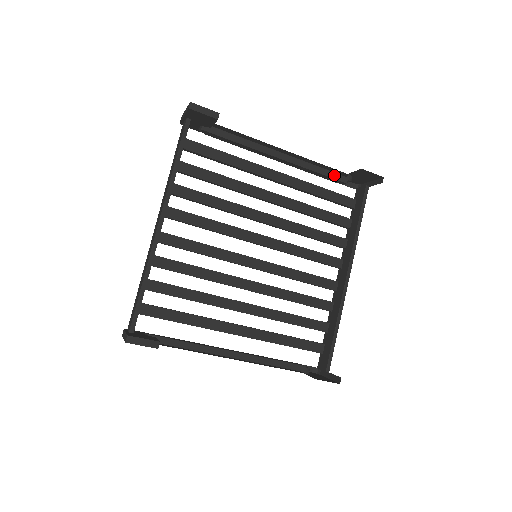
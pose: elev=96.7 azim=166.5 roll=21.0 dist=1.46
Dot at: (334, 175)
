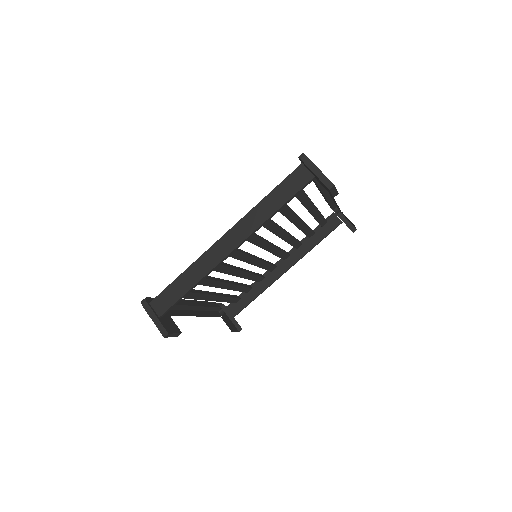
Dot at: (333, 205)
